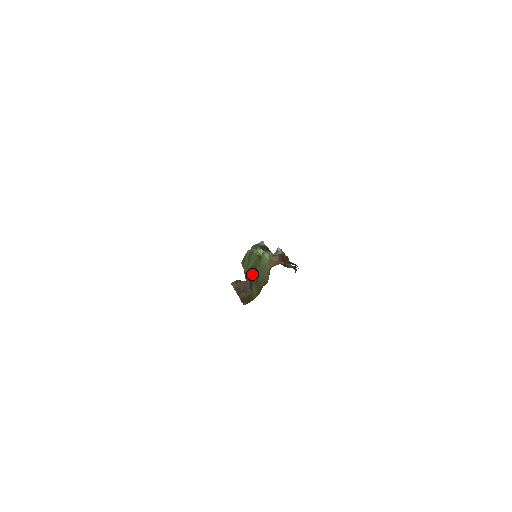
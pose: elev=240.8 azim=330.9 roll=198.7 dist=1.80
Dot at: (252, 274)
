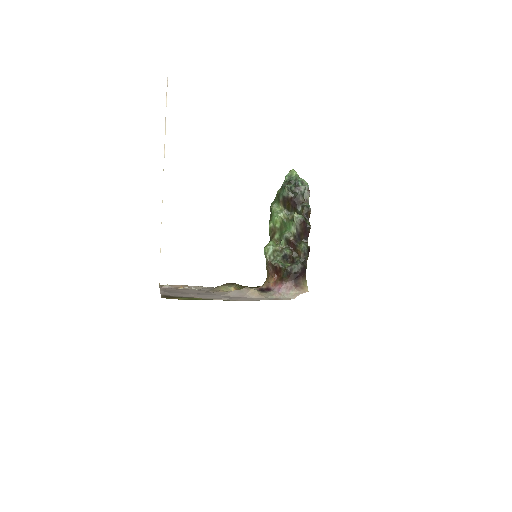
Dot at: occluded
